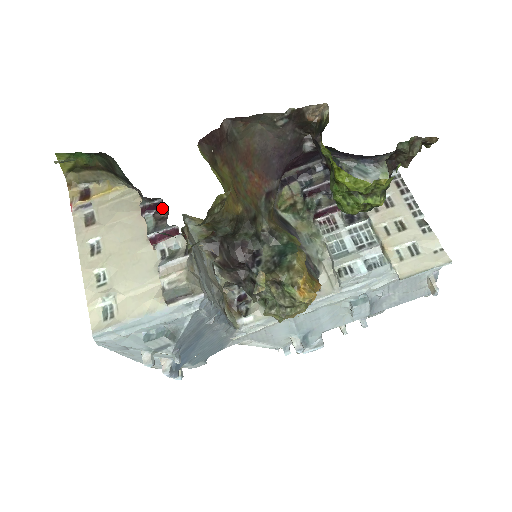
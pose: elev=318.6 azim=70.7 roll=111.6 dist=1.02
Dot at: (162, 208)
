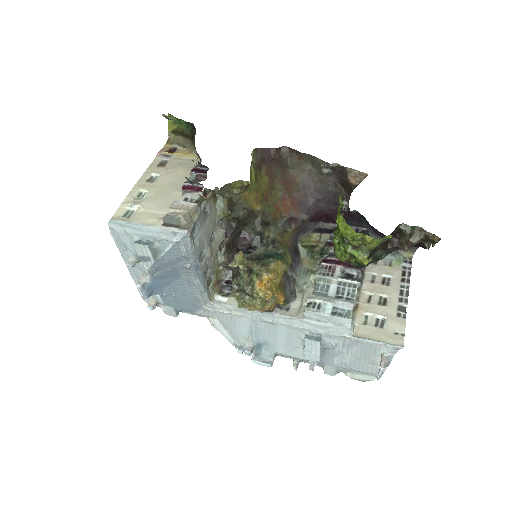
Dot at: (205, 174)
